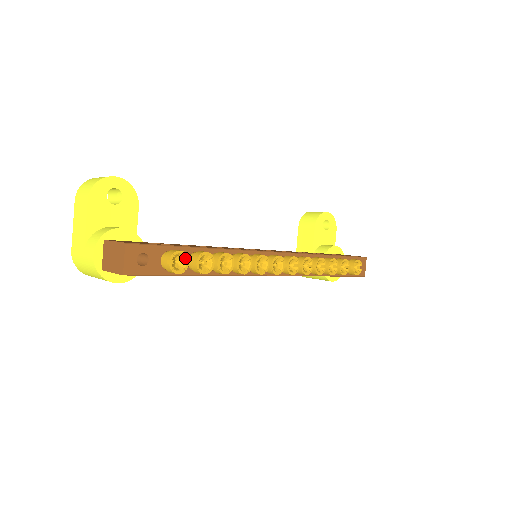
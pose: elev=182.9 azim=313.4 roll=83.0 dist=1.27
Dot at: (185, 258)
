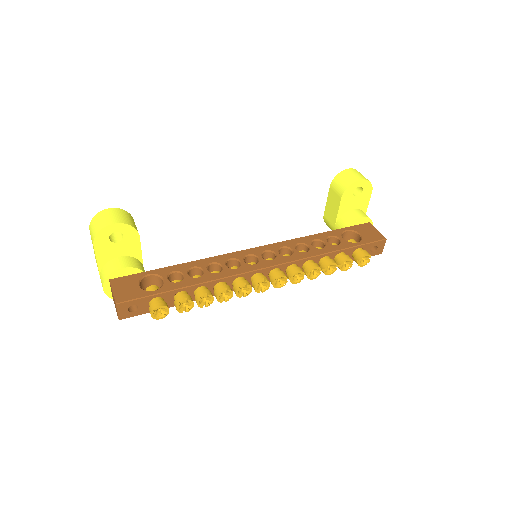
Dot at: (165, 309)
